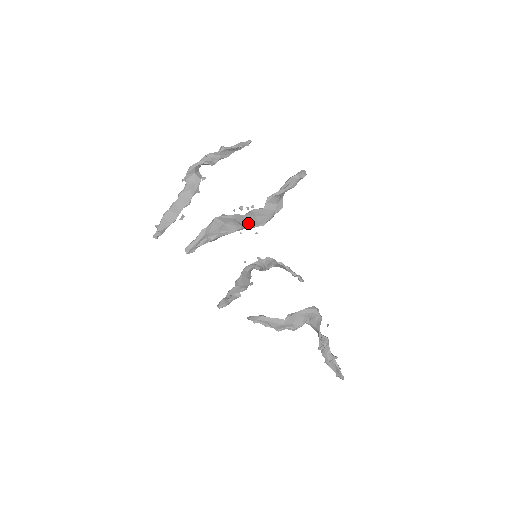
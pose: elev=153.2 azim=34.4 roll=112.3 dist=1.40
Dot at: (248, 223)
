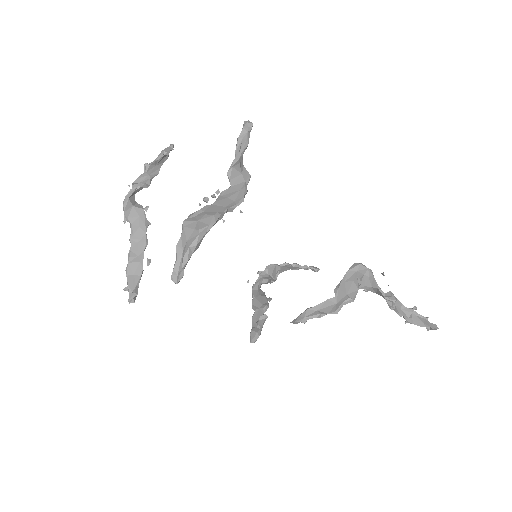
Dot at: (224, 208)
